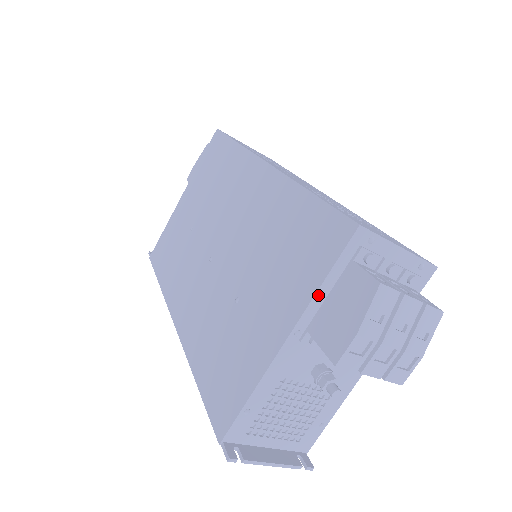
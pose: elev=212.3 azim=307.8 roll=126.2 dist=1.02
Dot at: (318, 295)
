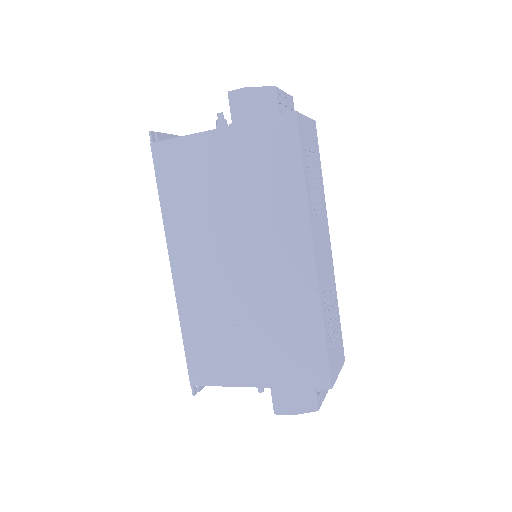
Dot at: (288, 387)
